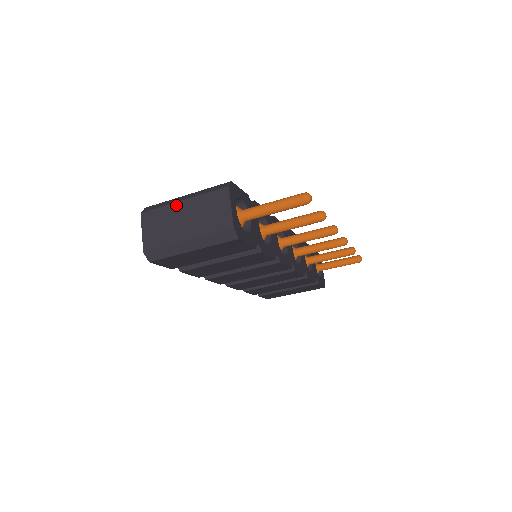
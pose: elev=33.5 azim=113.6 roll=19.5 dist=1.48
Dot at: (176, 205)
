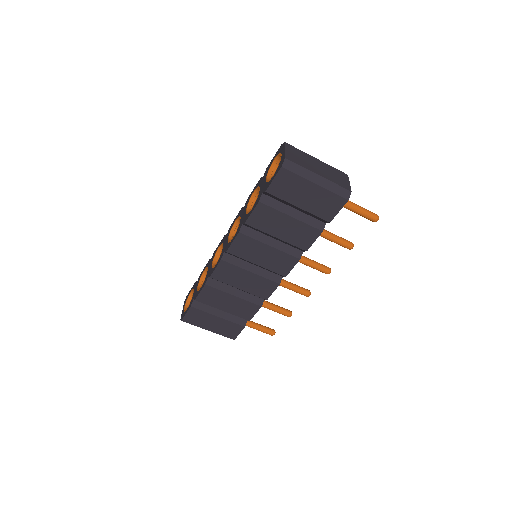
Dot at: (312, 157)
